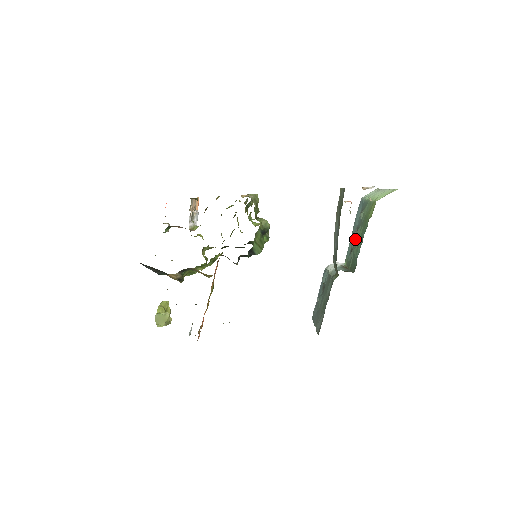
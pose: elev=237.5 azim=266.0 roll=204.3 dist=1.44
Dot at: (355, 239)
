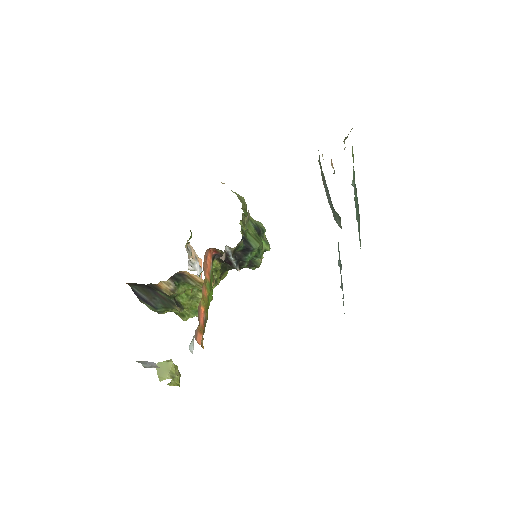
Dot at: occluded
